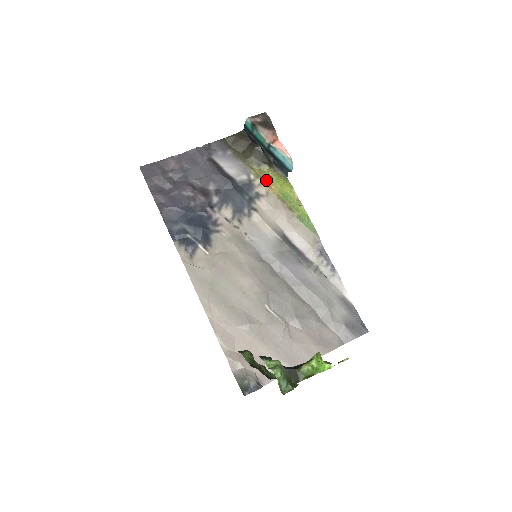
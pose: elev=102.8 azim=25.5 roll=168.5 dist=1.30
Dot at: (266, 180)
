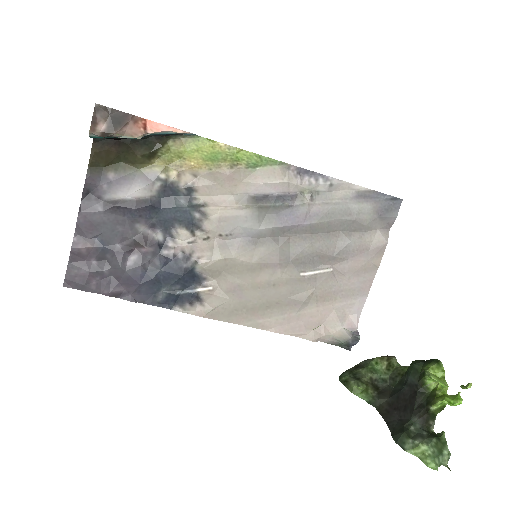
Dot at: (178, 163)
